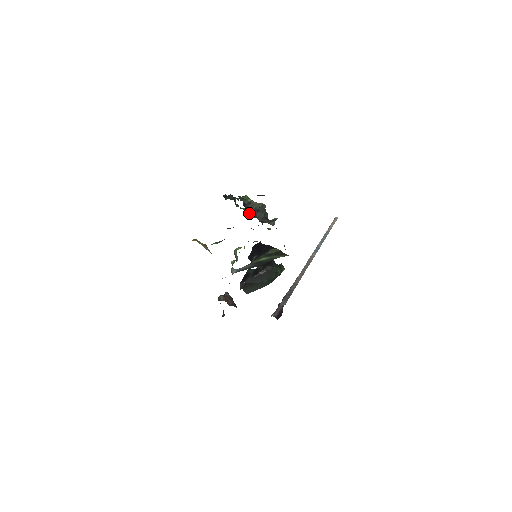
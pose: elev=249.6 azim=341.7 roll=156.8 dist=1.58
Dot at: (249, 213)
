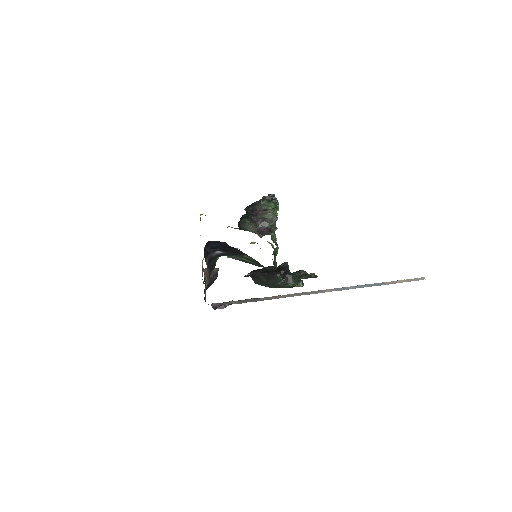
Dot at: occluded
